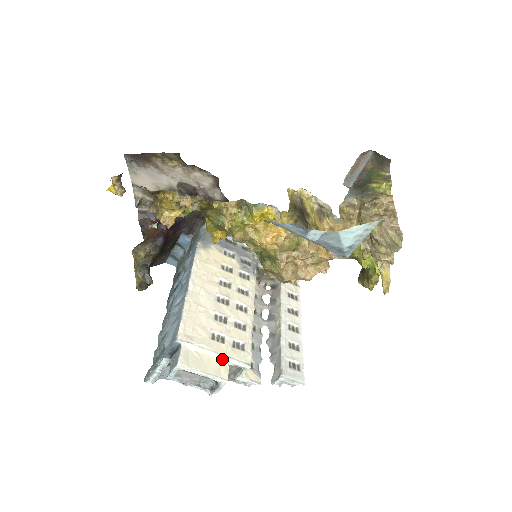
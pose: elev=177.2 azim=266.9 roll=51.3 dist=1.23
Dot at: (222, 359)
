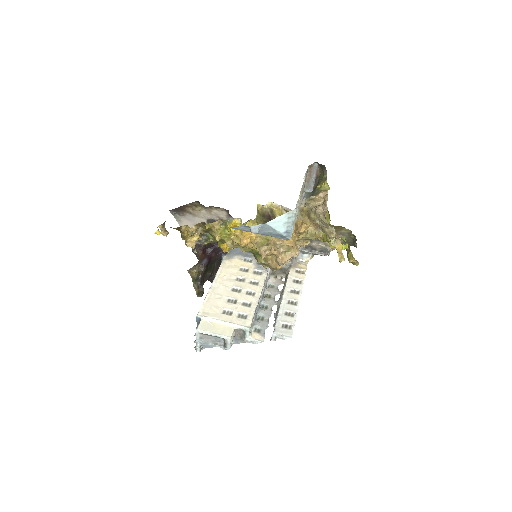
Dot at: (229, 325)
